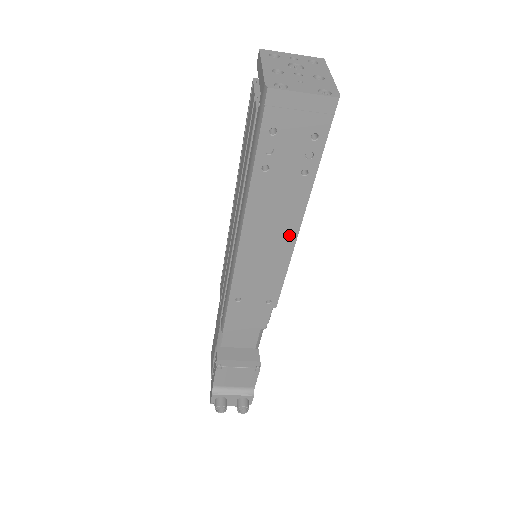
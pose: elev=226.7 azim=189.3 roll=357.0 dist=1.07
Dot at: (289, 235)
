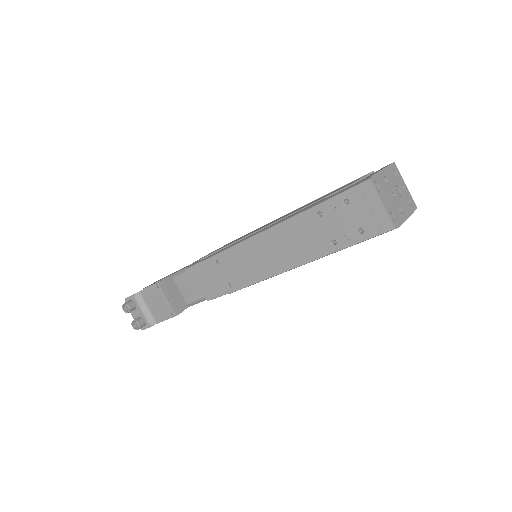
Dot at: (286, 264)
